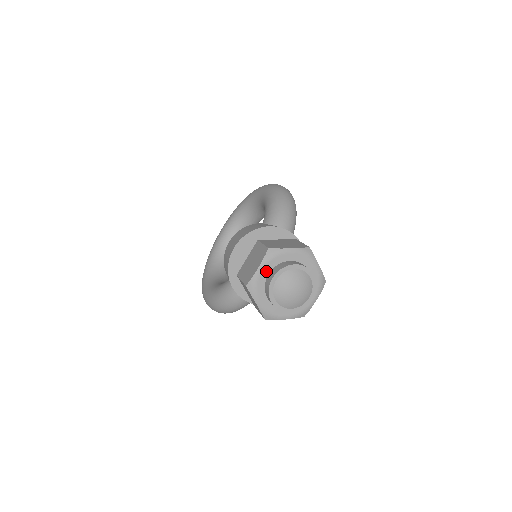
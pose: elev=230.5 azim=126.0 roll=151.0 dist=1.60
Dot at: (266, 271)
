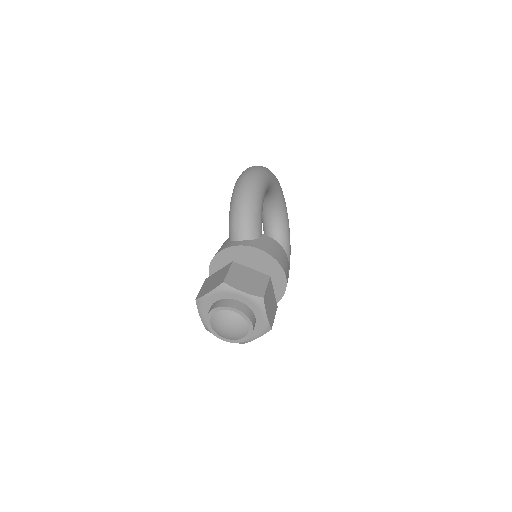
Dot at: occluded
